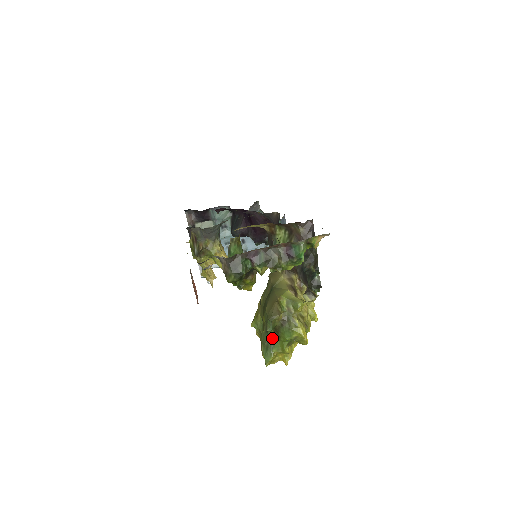
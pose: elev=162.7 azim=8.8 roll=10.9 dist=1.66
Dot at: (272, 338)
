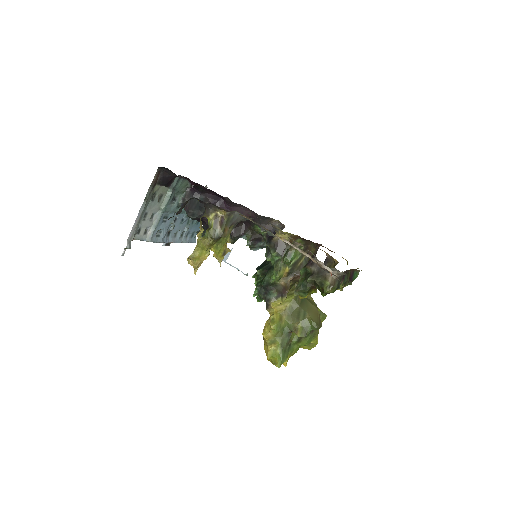
Dot at: (291, 342)
